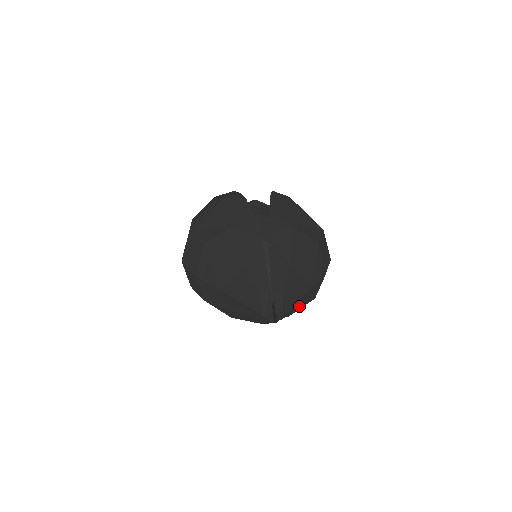
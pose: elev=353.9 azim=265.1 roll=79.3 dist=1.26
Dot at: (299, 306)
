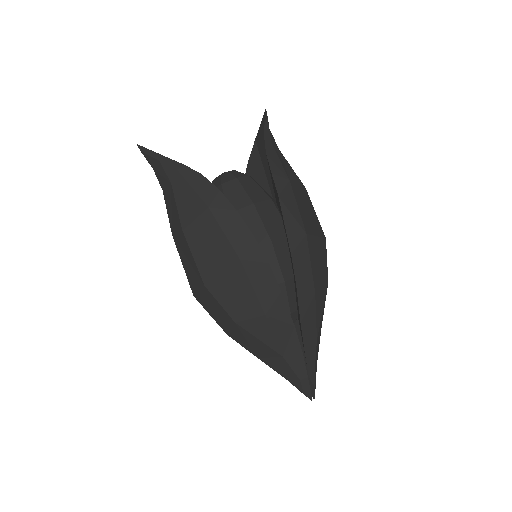
Dot at: occluded
